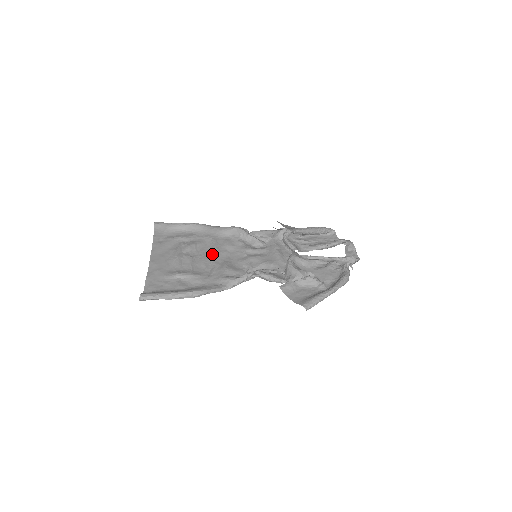
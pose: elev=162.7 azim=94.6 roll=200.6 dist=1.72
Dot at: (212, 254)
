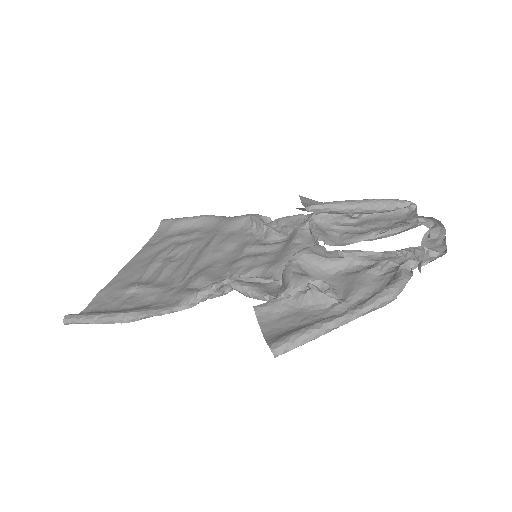
Dot at: (198, 256)
